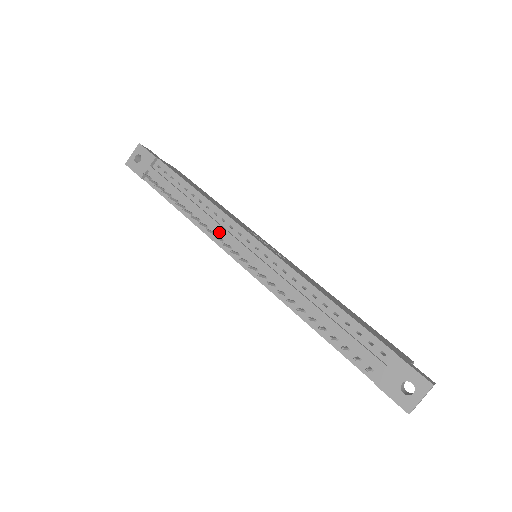
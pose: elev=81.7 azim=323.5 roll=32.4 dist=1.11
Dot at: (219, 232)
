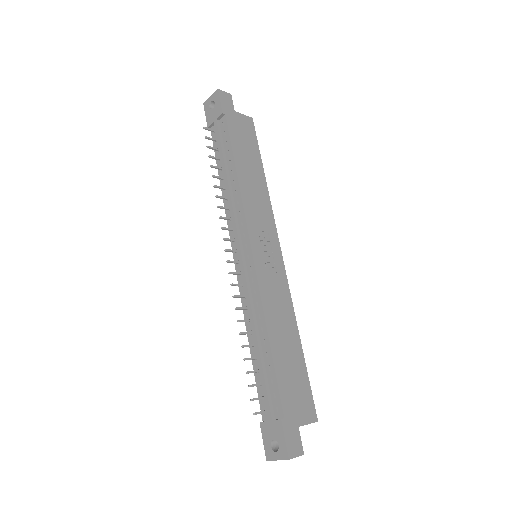
Dot at: (234, 221)
